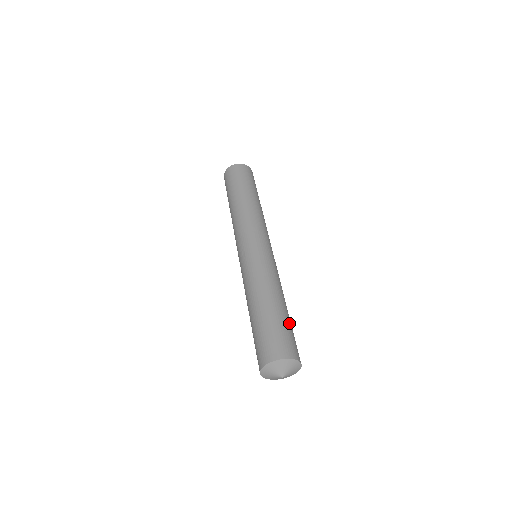
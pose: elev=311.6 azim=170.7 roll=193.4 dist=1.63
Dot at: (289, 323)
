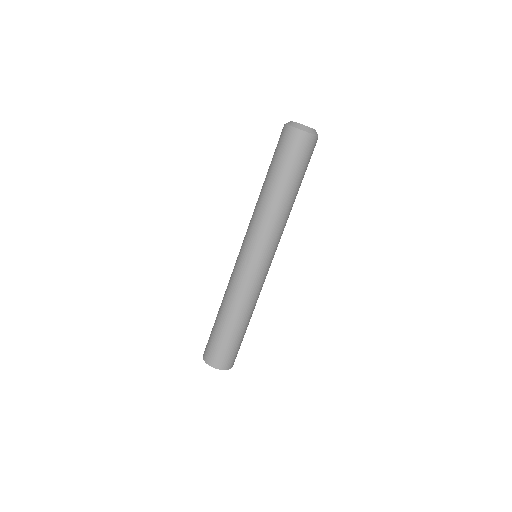
Dot at: occluded
